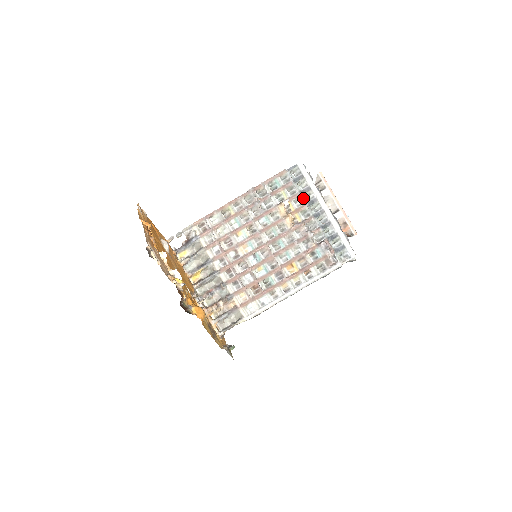
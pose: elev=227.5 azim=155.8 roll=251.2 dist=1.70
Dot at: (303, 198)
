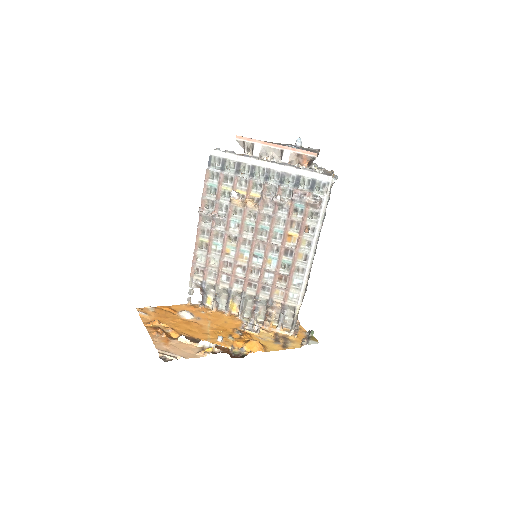
Dot at: (243, 176)
